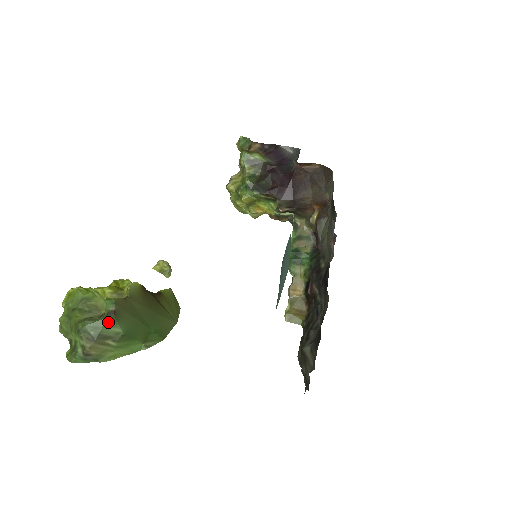
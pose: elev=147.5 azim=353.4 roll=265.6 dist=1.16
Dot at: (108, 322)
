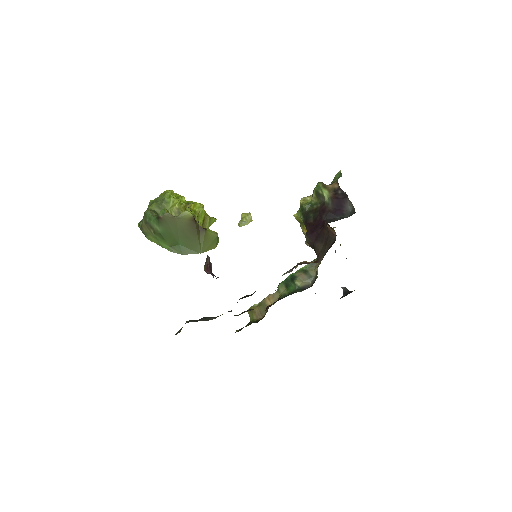
Dot at: (156, 221)
